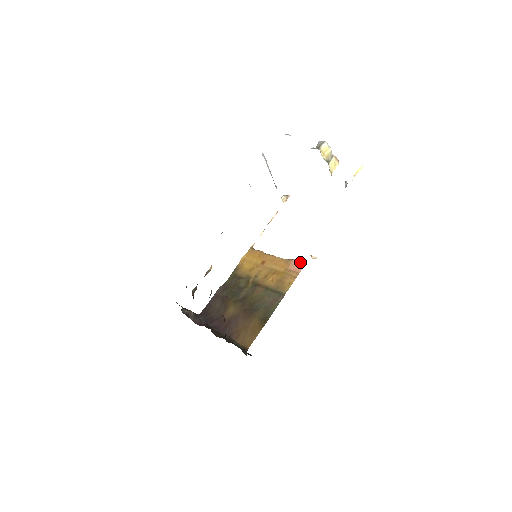
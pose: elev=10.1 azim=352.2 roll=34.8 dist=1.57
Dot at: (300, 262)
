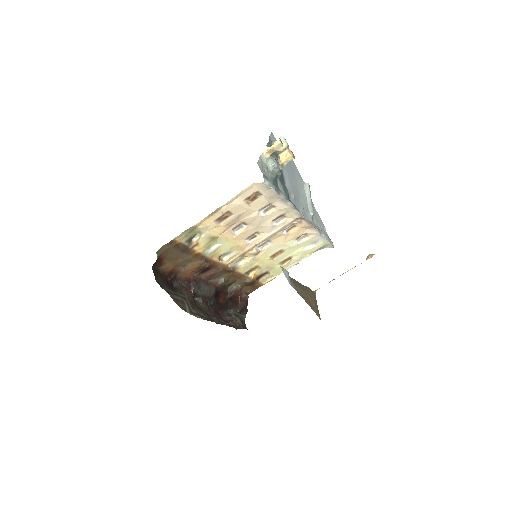
Dot at: occluded
